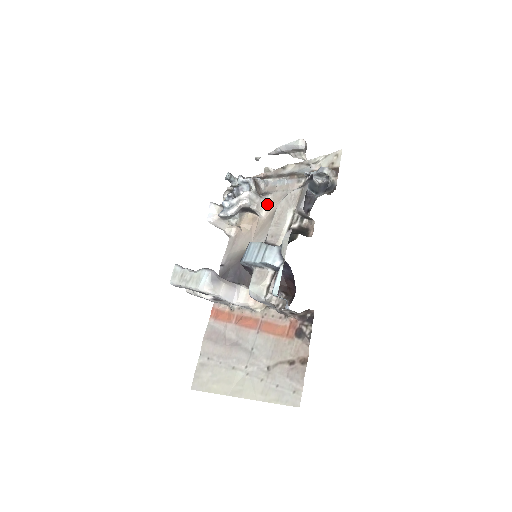
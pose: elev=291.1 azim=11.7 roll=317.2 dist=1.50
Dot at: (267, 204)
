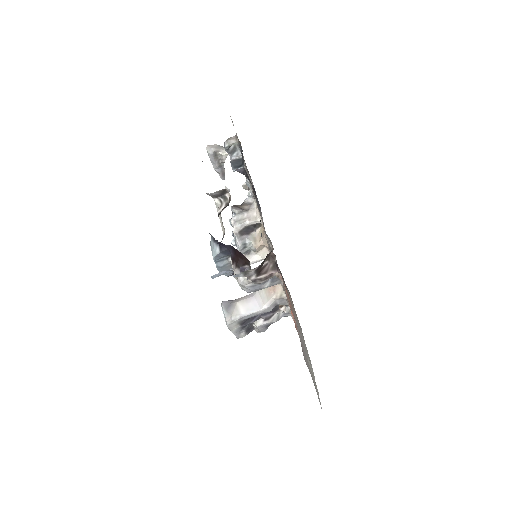
Dot at: (256, 209)
